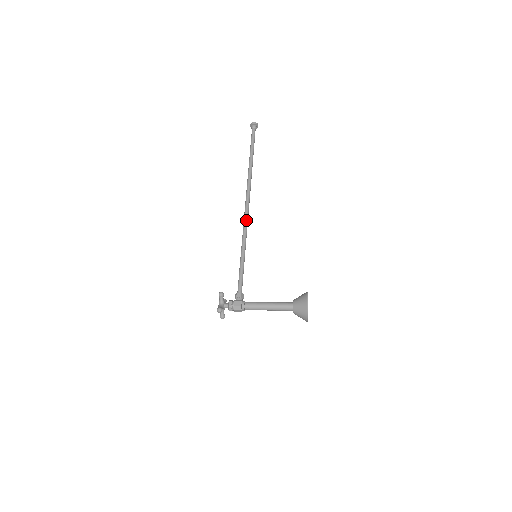
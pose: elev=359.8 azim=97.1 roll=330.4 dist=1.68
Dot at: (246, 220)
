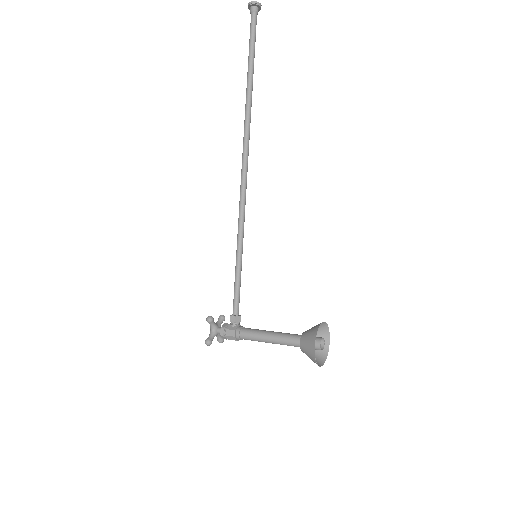
Dot at: (242, 196)
